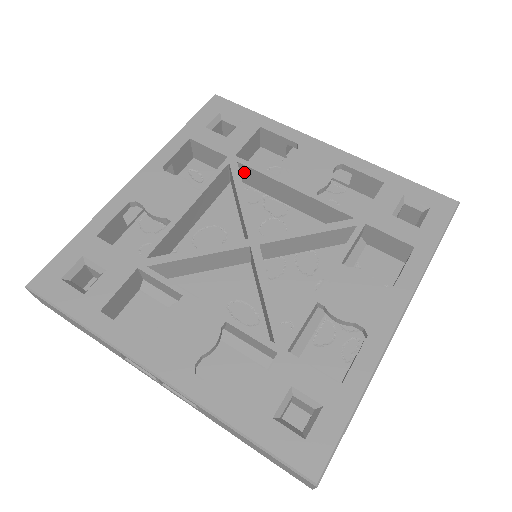
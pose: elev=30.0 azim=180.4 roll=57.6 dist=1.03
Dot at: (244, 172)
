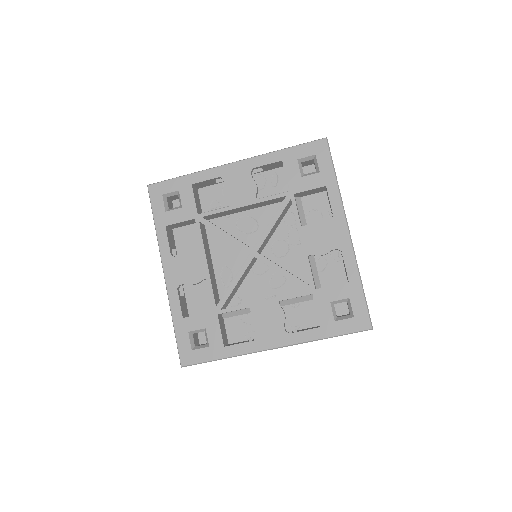
Dot at: occluded
